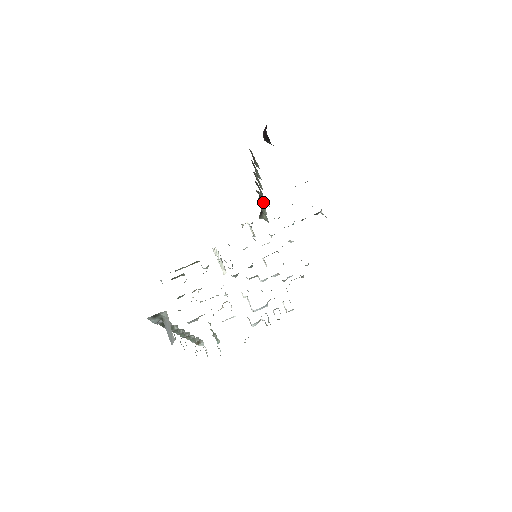
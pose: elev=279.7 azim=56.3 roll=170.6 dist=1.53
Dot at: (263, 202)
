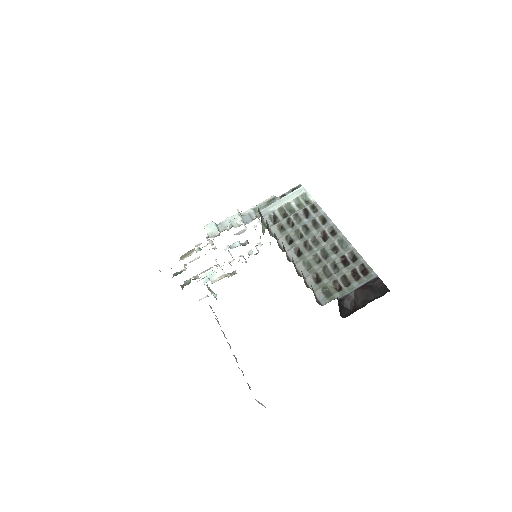
Dot at: (277, 239)
